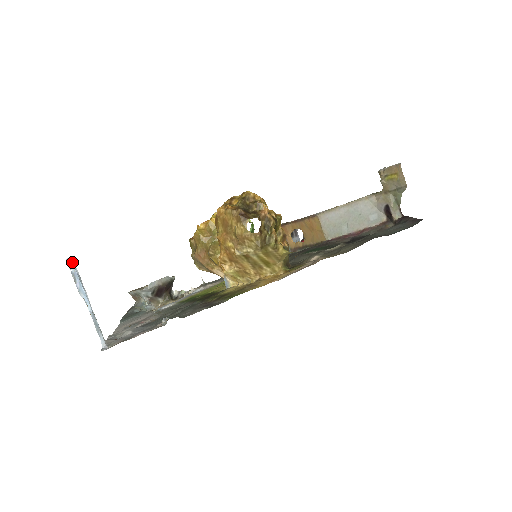
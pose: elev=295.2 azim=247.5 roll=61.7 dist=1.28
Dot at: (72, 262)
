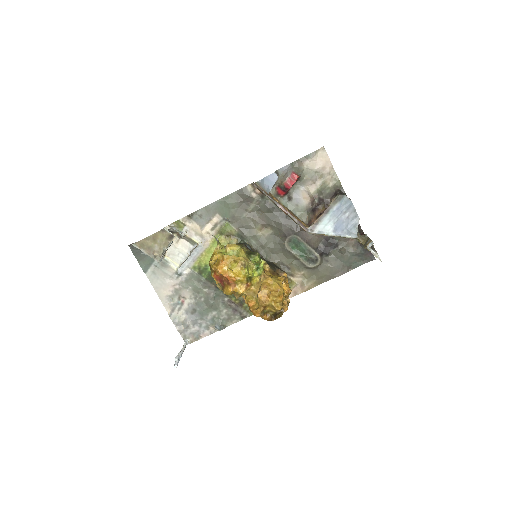
Dot at: occluded
